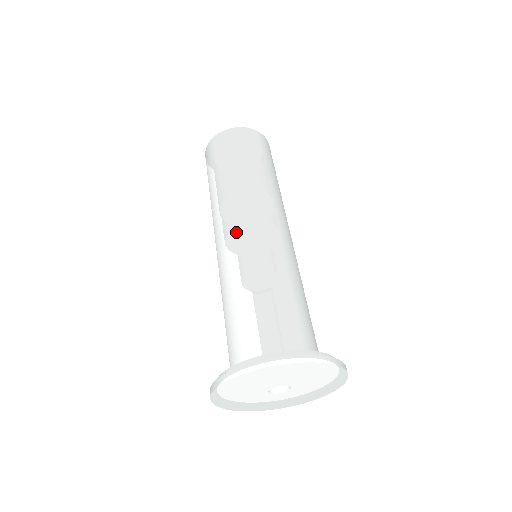
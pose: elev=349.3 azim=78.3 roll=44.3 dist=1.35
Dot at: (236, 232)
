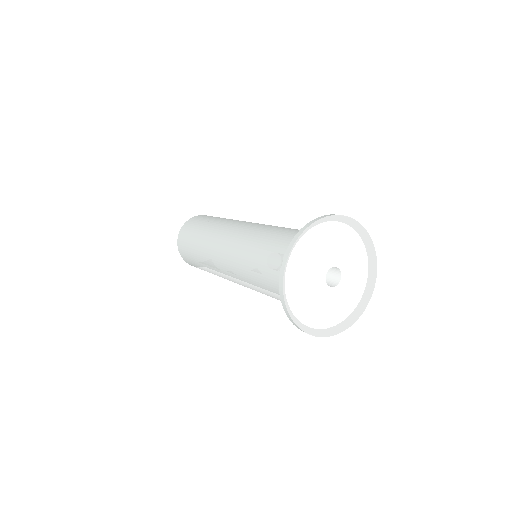
Dot at: (234, 232)
